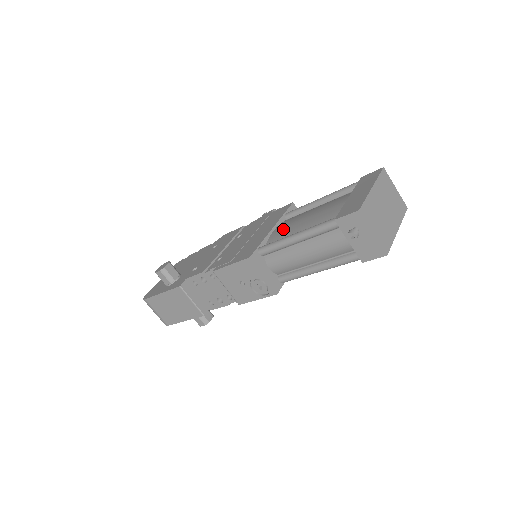
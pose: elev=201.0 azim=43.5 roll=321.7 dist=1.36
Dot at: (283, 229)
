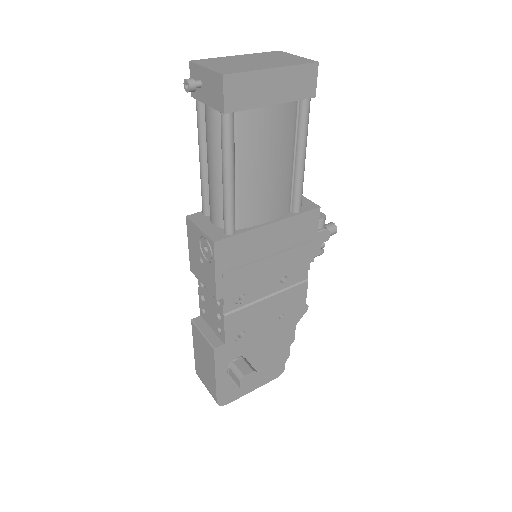
Dot at: occluded
